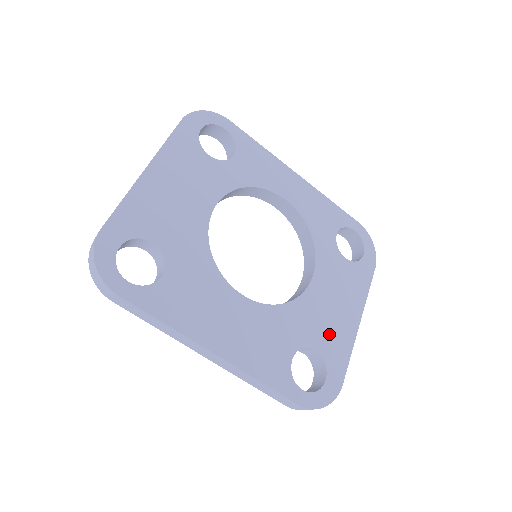
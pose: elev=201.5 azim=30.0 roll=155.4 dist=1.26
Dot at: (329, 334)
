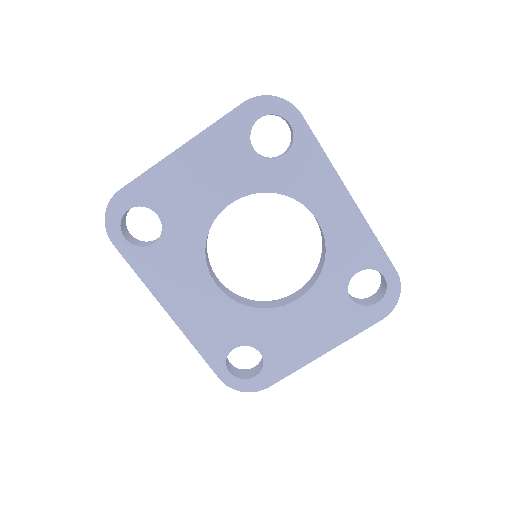
Dot at: (283, 348)
